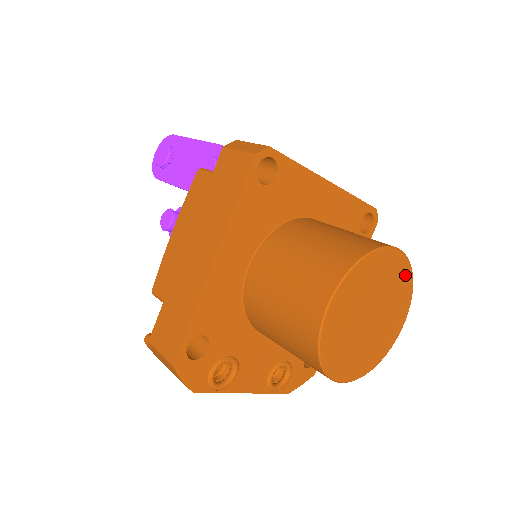
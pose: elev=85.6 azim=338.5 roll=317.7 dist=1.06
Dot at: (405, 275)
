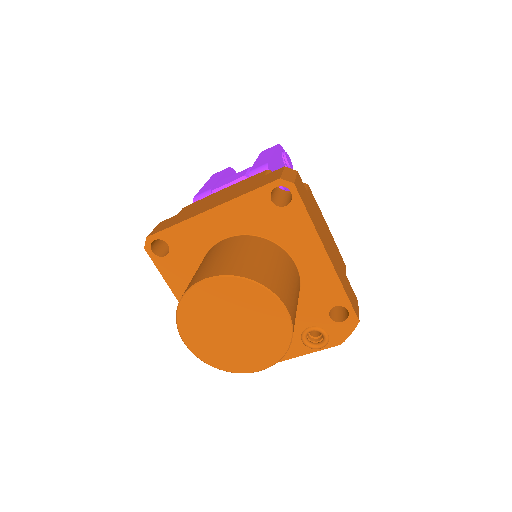
Dot at: (236, 286)
